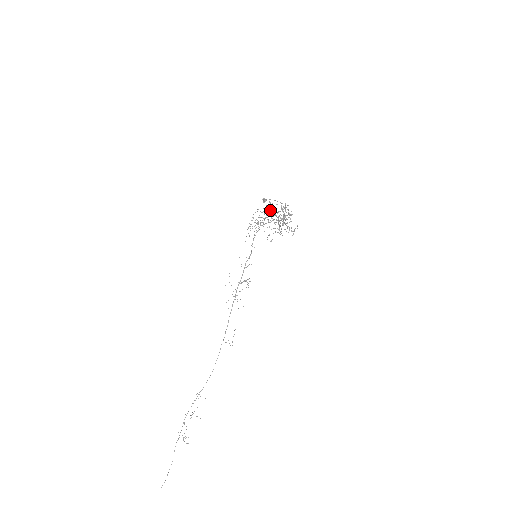
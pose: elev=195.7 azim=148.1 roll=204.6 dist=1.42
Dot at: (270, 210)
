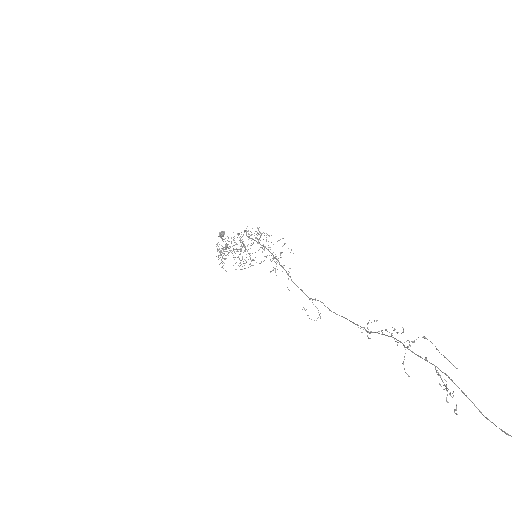
Dot at: occluded
